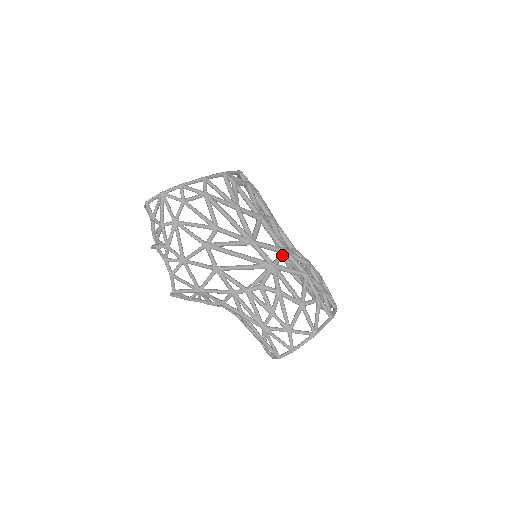
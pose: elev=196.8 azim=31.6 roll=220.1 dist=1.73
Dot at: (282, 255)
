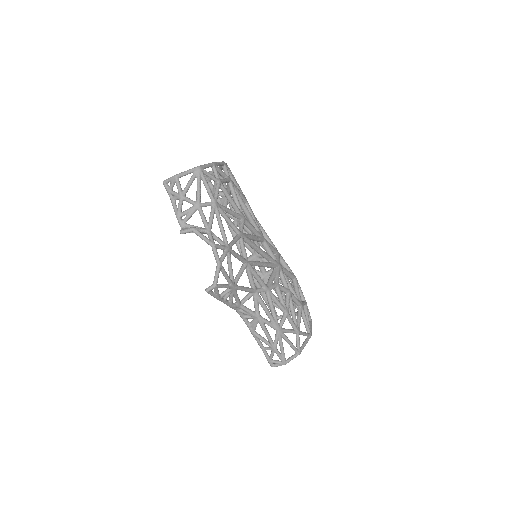
Dot at: (279, 256)
